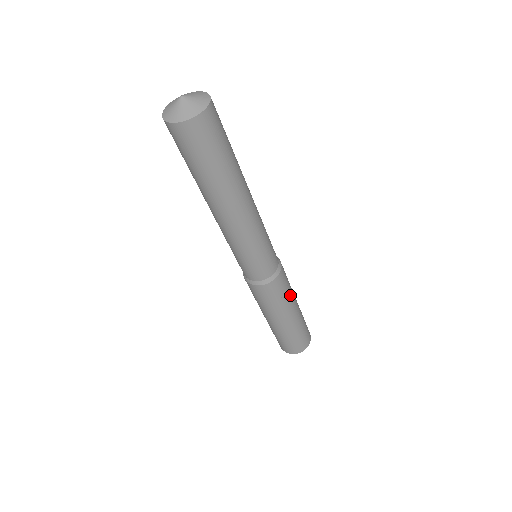
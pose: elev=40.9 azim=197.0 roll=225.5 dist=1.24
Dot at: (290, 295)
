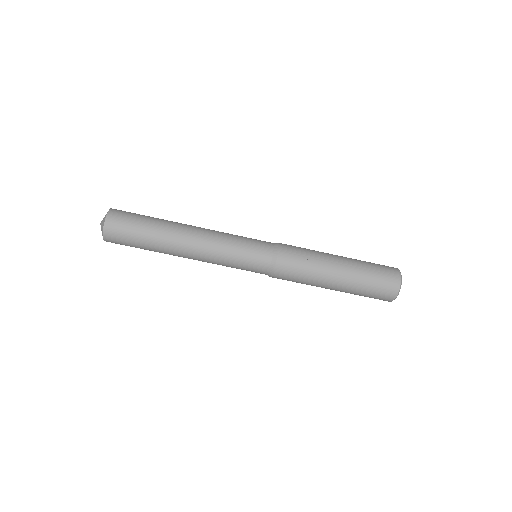
Dot at: (314, 258)
